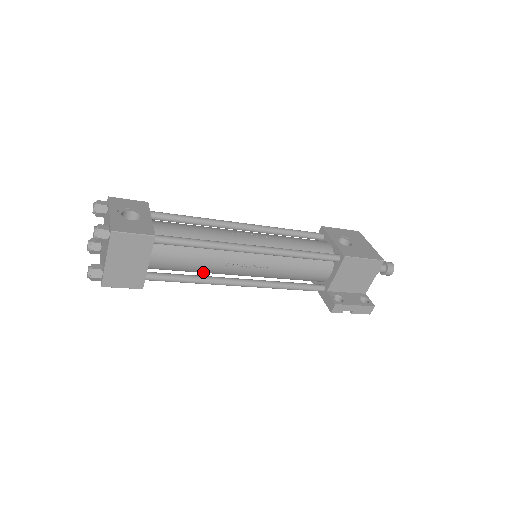
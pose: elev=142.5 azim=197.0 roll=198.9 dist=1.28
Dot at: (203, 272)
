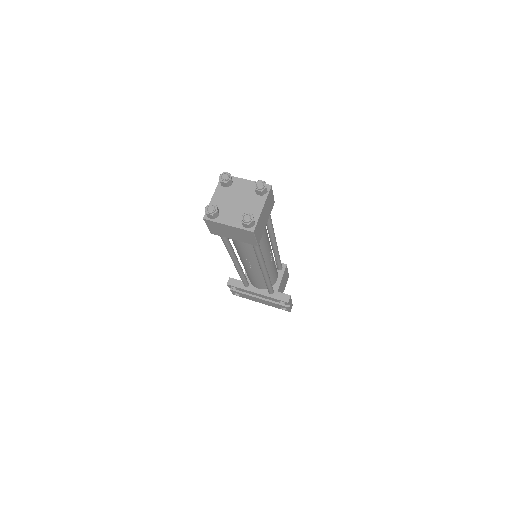
Dot at: occluded
